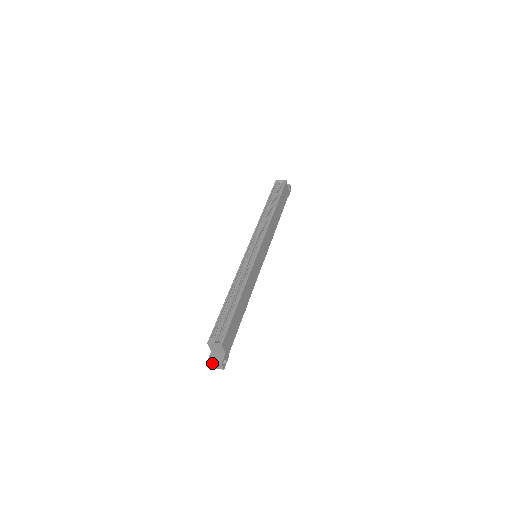
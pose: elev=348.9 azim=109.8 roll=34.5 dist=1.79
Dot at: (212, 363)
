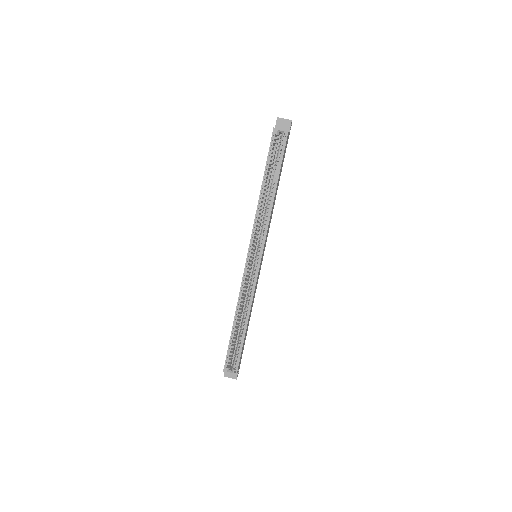
Dot at: (228, 377)
